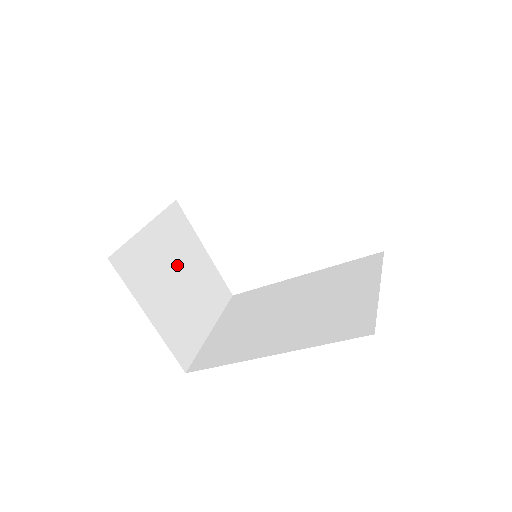
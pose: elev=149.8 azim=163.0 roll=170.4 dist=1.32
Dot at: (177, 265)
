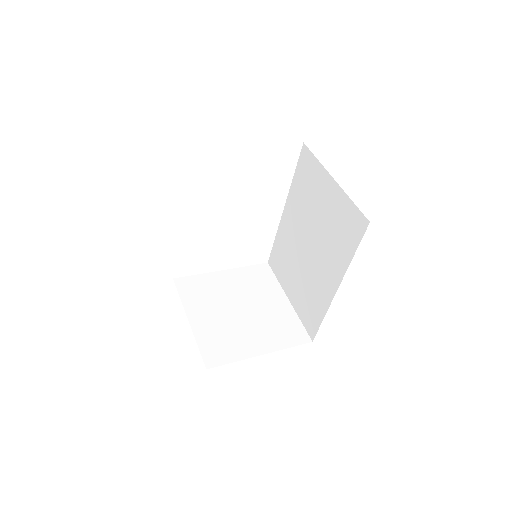
Dot at: (228, 307)
